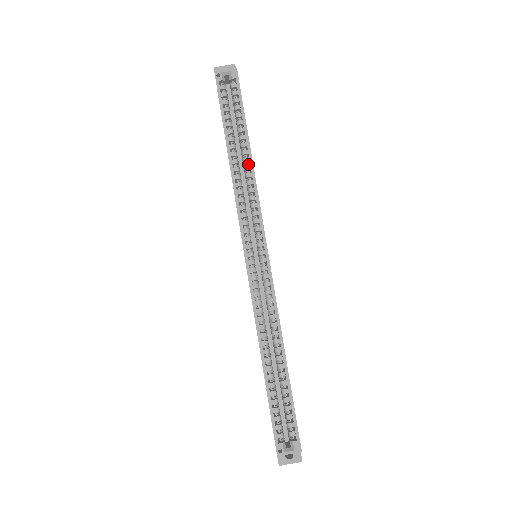
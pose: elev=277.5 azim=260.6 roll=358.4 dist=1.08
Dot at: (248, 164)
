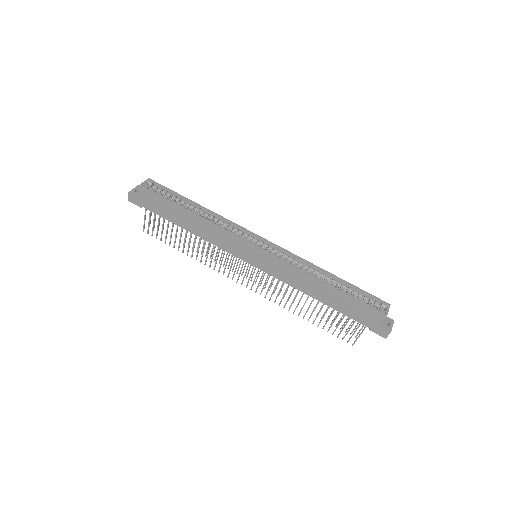
Dot at: occluded
